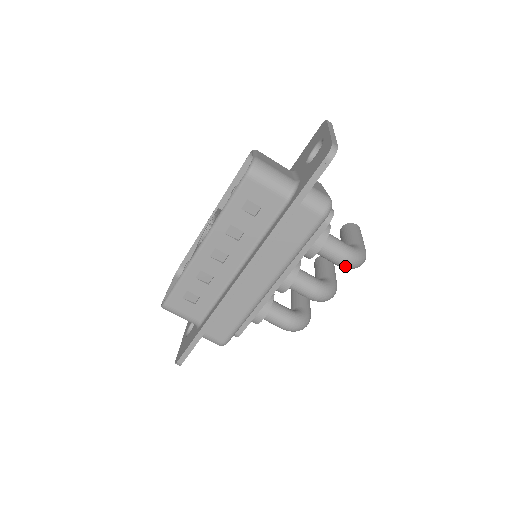
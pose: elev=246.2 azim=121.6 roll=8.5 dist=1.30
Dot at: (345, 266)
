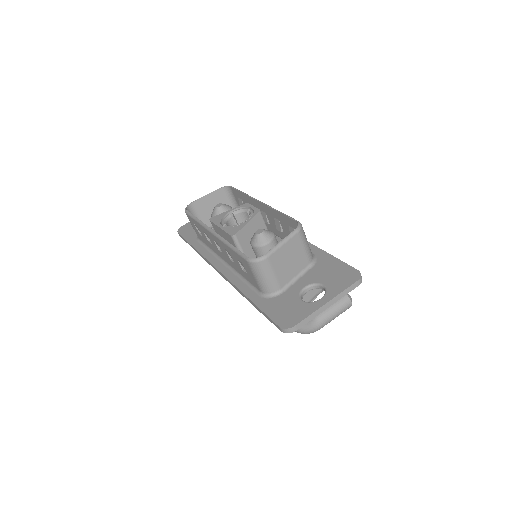
Dot at: occluded
